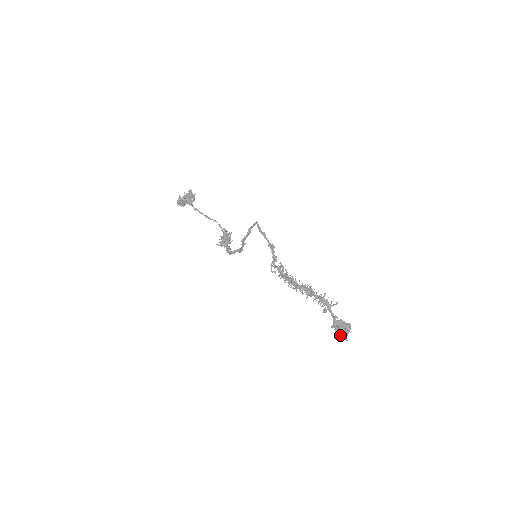
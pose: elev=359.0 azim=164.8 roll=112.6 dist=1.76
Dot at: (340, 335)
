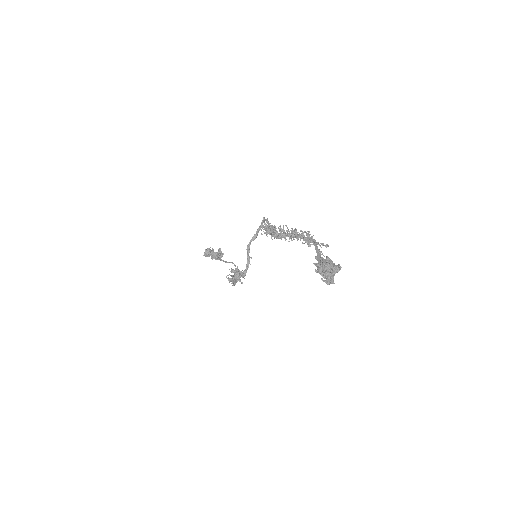
Dot at: (321, 264)
